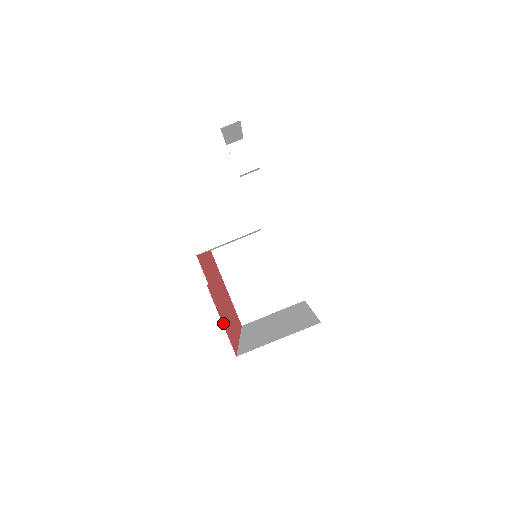
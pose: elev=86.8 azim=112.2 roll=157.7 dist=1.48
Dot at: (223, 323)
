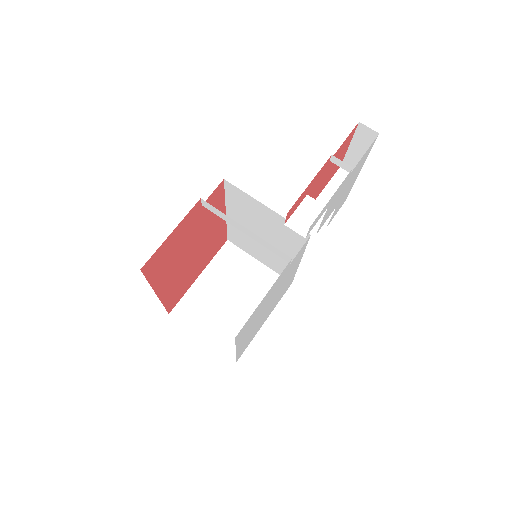
Dot at: (170, 238)
